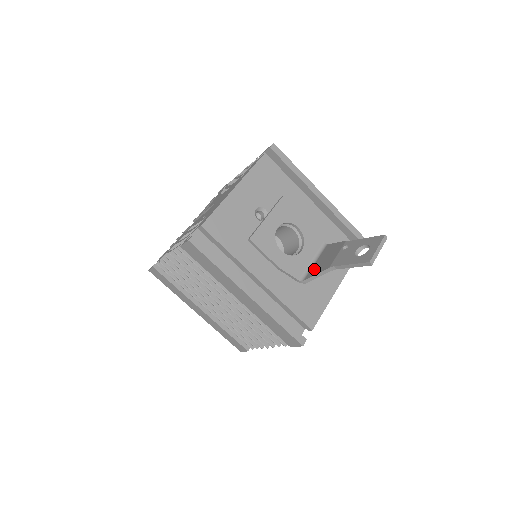
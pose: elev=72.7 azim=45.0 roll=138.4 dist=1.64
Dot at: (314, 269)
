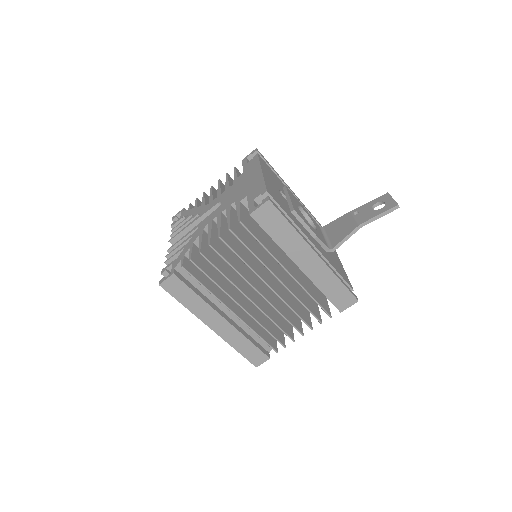
Dot at: (336, 238)
